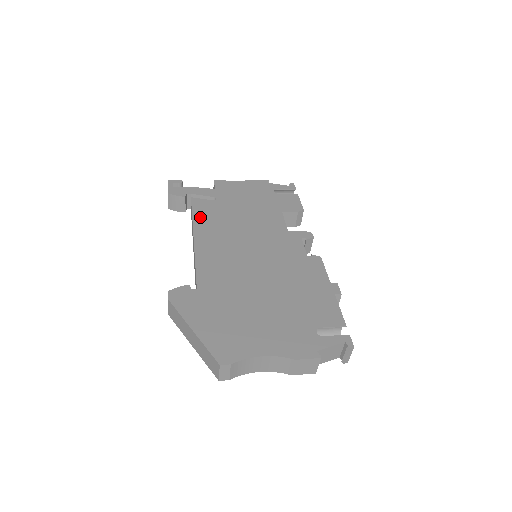
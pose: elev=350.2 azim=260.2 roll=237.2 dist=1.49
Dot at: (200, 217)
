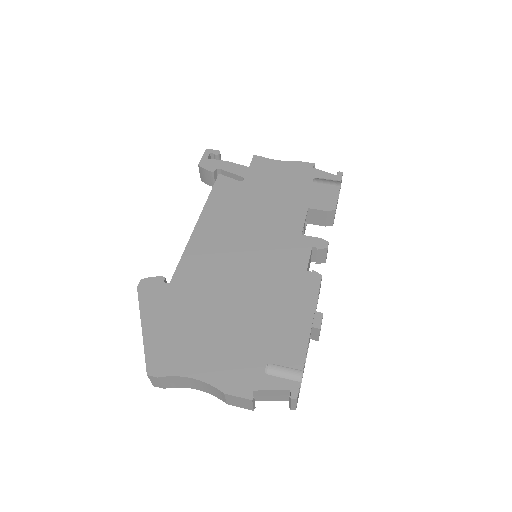
Dot at: (215, 199)
